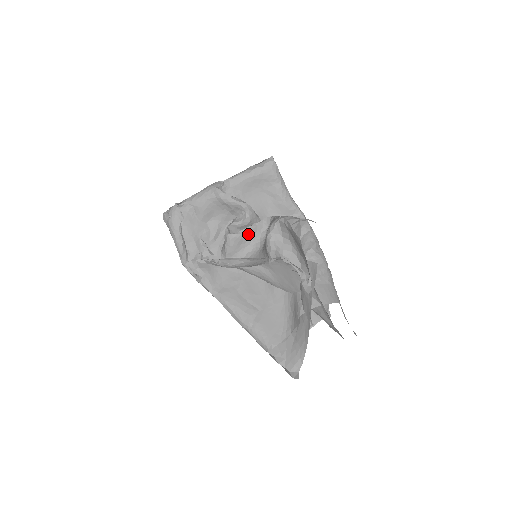
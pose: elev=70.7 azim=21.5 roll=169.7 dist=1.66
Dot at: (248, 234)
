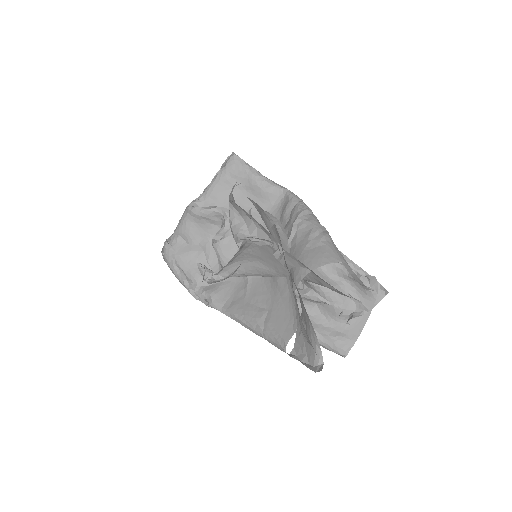
Dot at: occluded
